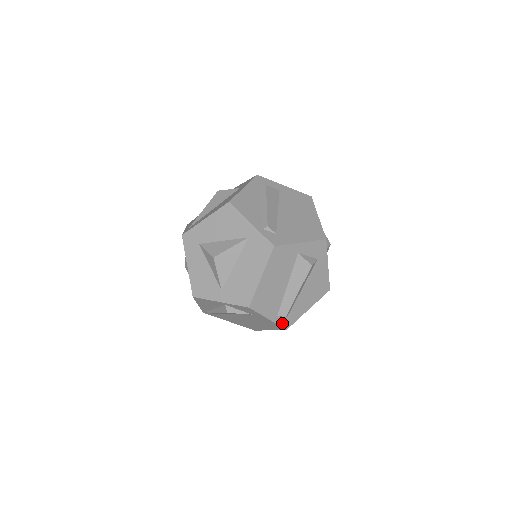
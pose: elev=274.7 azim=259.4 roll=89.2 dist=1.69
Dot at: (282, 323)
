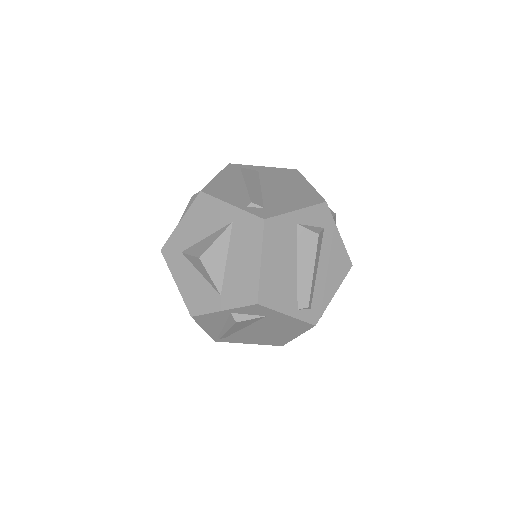
Dot at: (307, 318)
